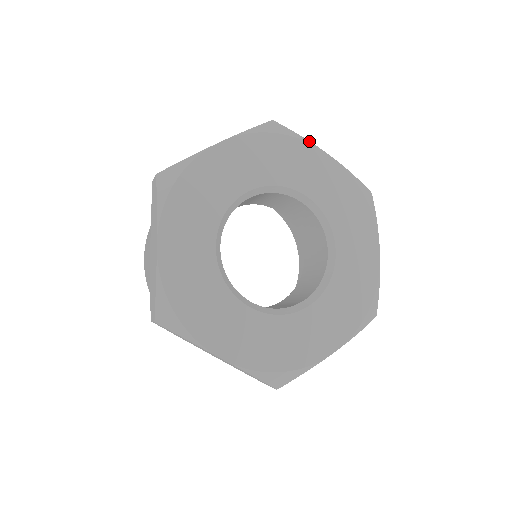
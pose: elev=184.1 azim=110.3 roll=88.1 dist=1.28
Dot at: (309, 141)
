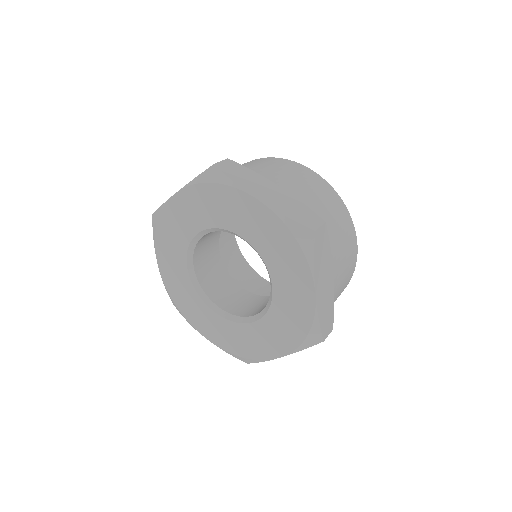
Dot at: (239, 186)
